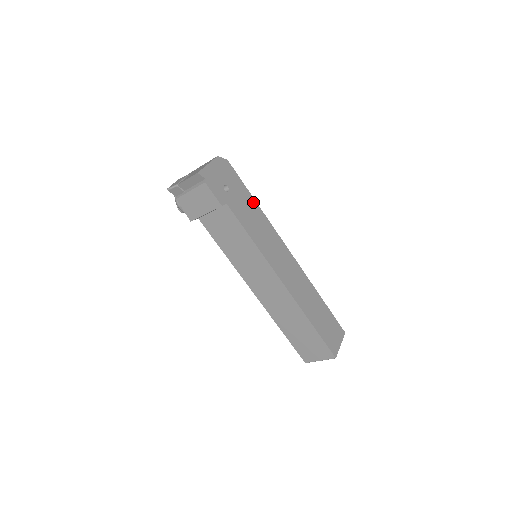
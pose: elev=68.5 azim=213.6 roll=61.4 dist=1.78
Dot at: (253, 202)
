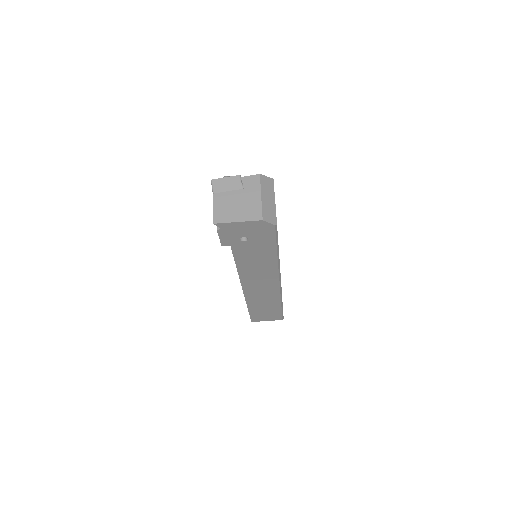
Dot at: (272, 253)
